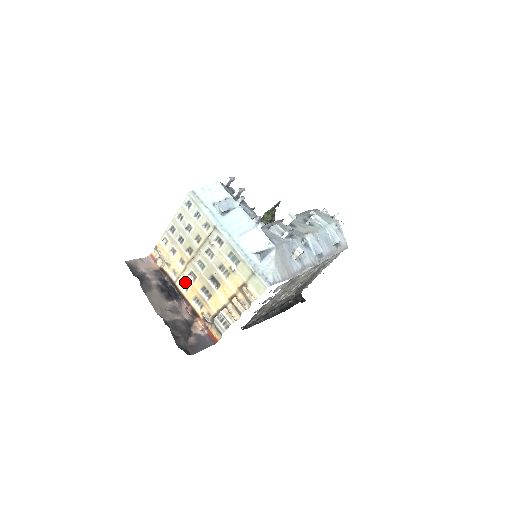
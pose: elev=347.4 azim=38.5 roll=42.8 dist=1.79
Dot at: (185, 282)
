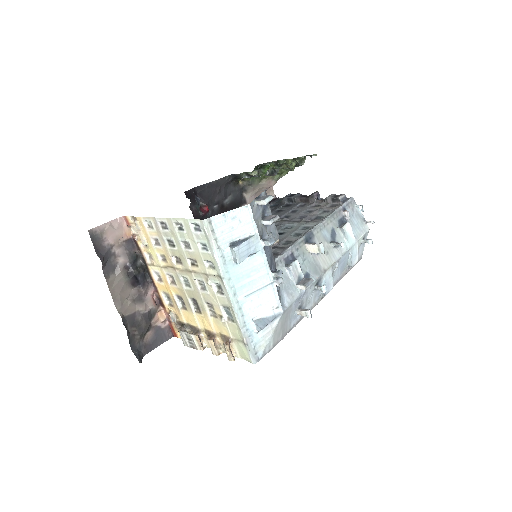
Dot at: (160, 275)
